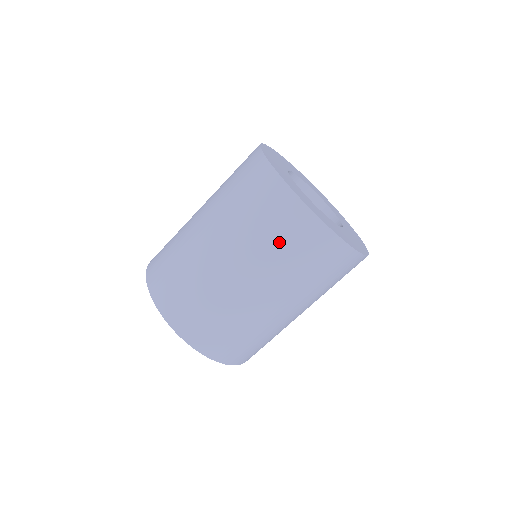
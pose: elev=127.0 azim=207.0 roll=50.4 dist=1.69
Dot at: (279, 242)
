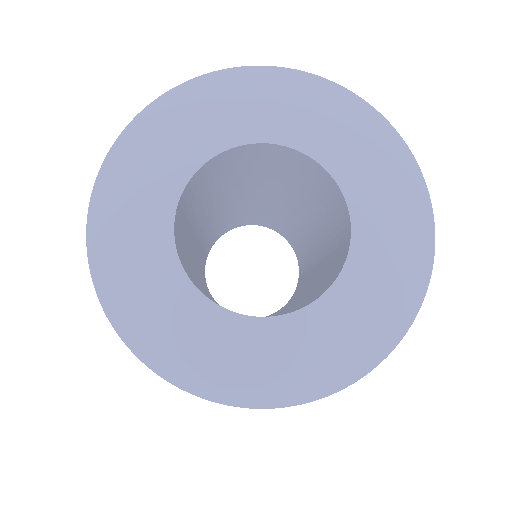
Dot at: occluded
